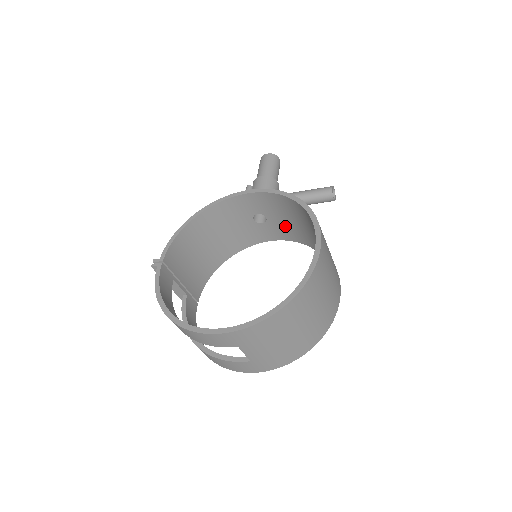
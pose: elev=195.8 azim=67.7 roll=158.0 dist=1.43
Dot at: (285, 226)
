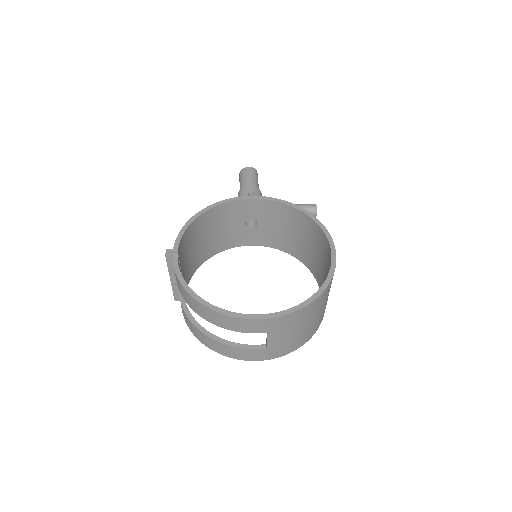
Dot at: (272, 233)
